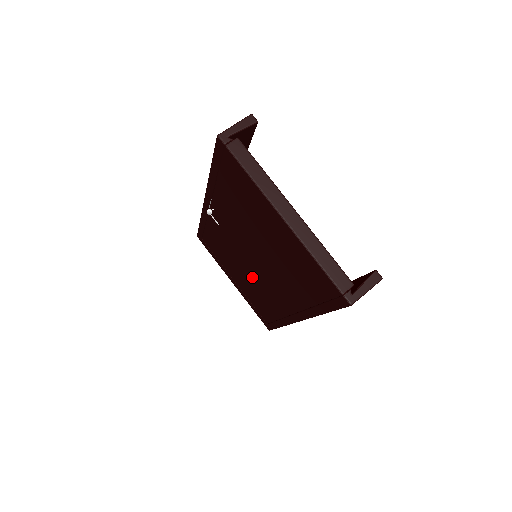
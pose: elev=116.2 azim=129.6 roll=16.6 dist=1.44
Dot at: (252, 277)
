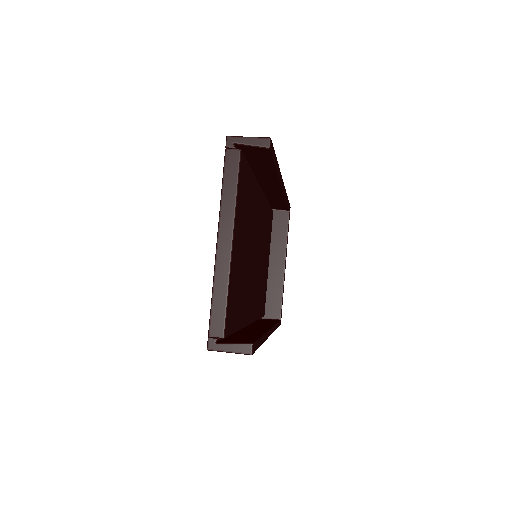
Dot at: occluded
